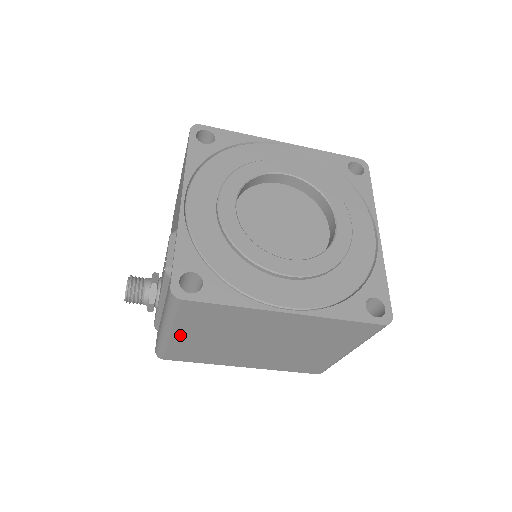
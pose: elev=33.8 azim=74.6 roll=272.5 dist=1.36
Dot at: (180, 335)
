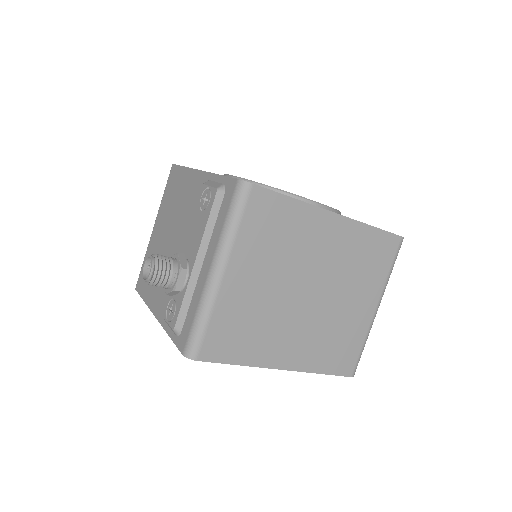
Dot at: (233, 277)
